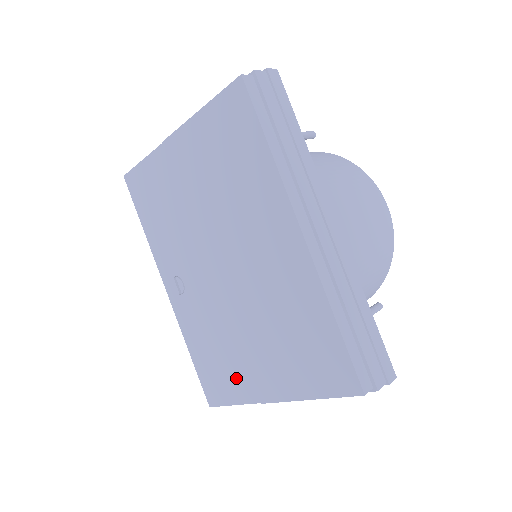
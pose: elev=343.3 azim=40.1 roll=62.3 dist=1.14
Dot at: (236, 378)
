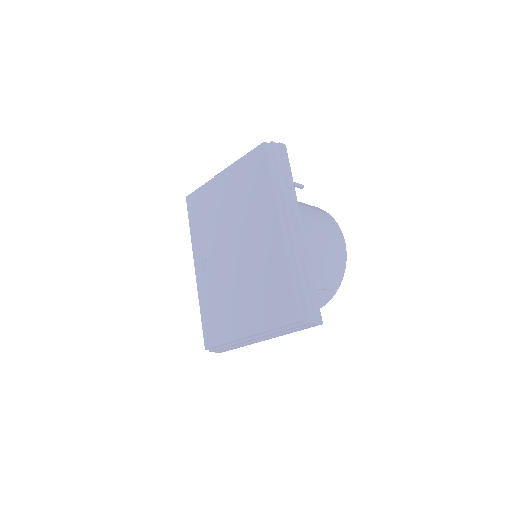
Dot at: (227, 324)
